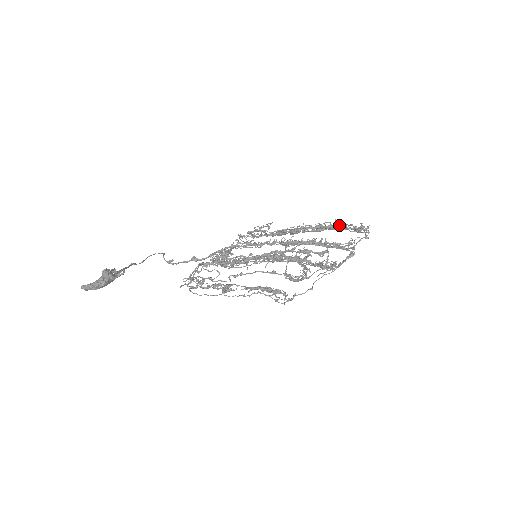
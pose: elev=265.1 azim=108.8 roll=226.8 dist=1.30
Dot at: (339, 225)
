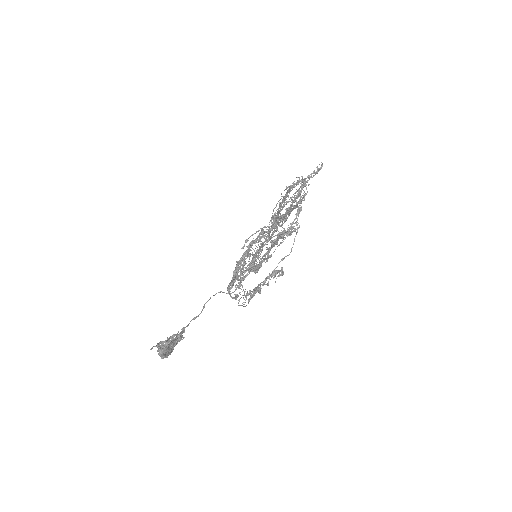
Dot at: (288, 190)
